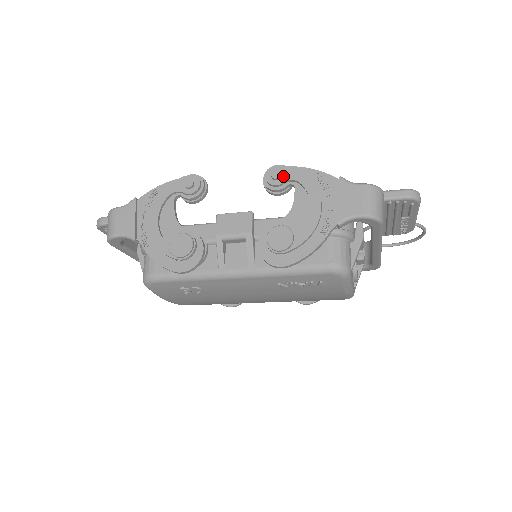
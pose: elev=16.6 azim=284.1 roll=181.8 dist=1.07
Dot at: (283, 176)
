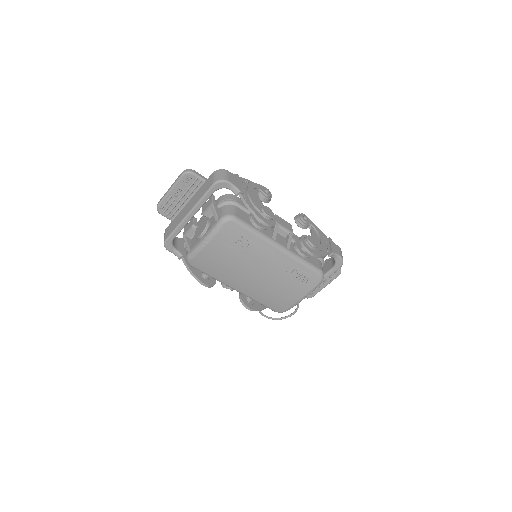
Dot at: (308, 220)
